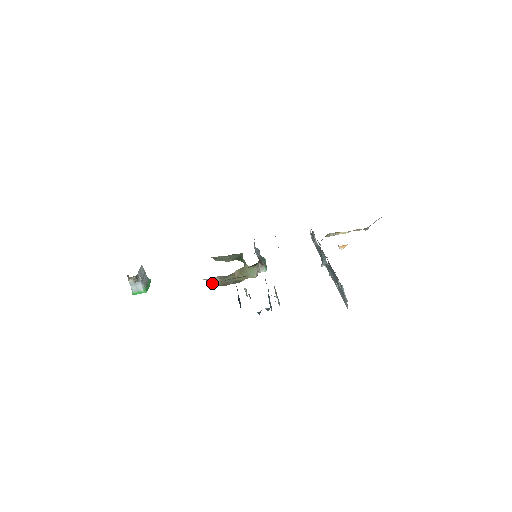
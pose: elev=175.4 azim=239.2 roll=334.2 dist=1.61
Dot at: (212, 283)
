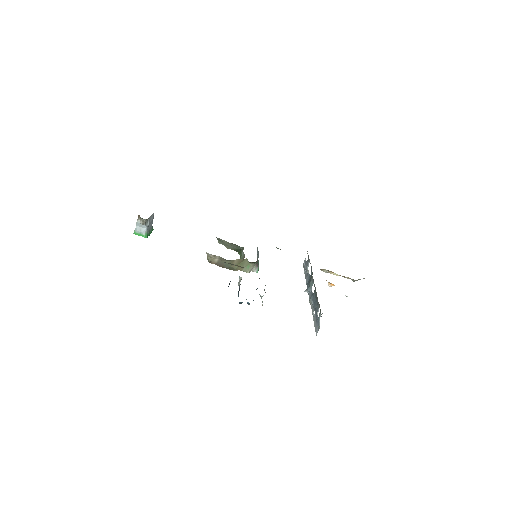
Dot at: (211, 259)
